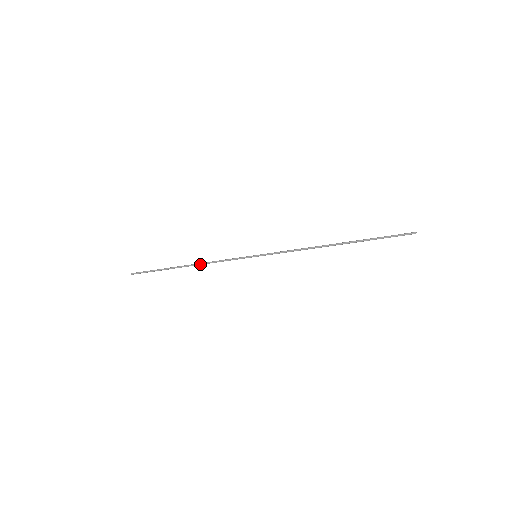
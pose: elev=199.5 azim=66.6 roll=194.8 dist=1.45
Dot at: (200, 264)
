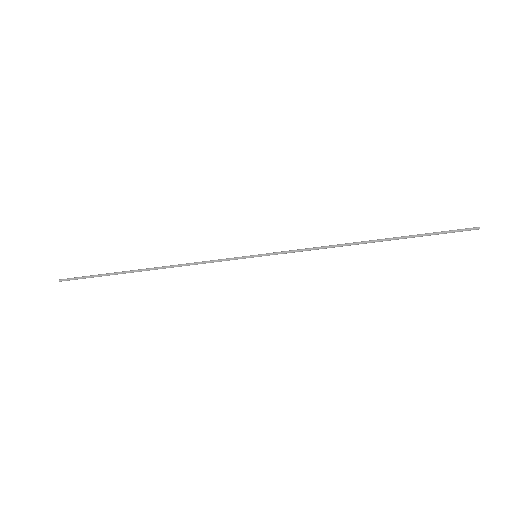
Dot at: (171, 265)
